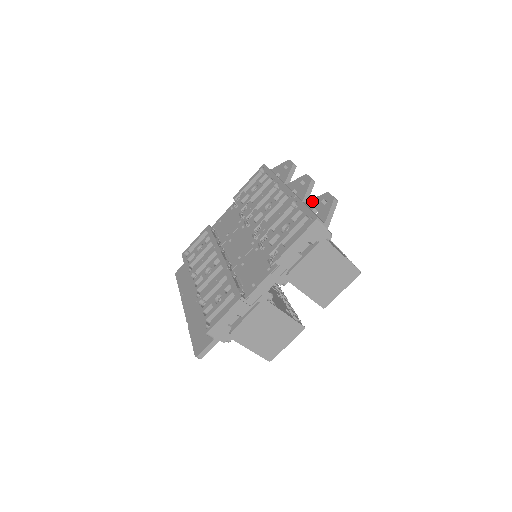
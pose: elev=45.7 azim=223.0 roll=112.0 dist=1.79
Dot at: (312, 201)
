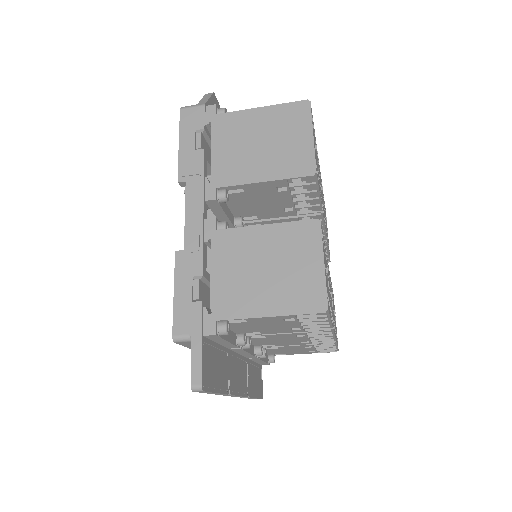
Dot at: occluded
